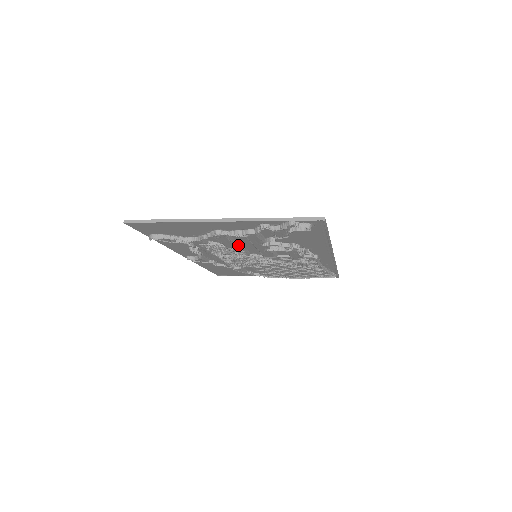
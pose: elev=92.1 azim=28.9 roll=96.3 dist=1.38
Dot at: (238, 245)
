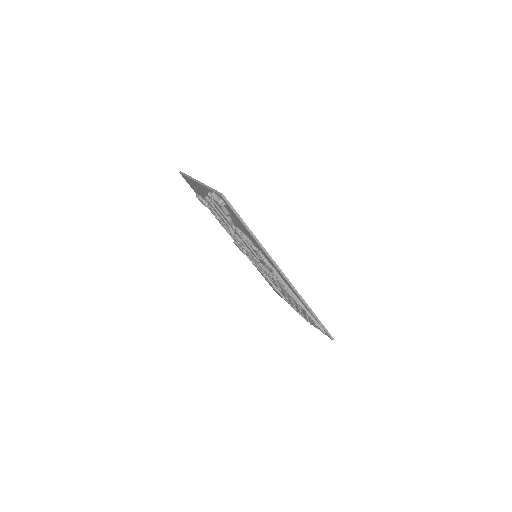
Dot at: (229, 225)
